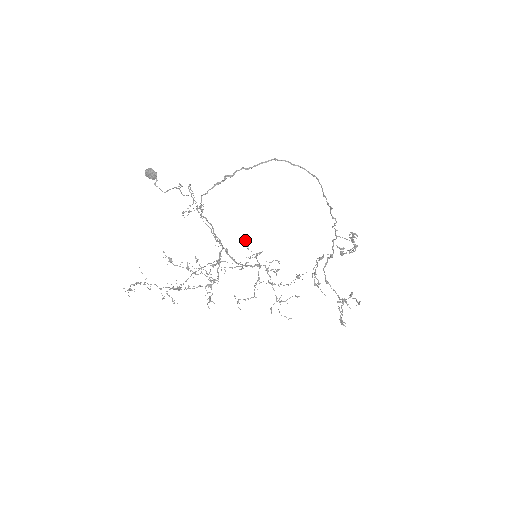
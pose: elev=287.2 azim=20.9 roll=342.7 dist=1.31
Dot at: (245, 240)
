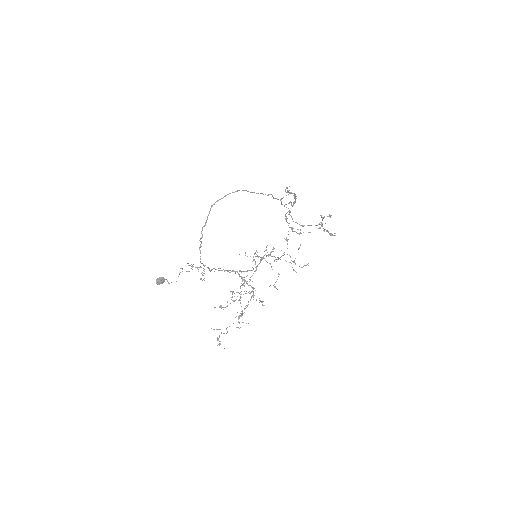
Dot at: occluded
